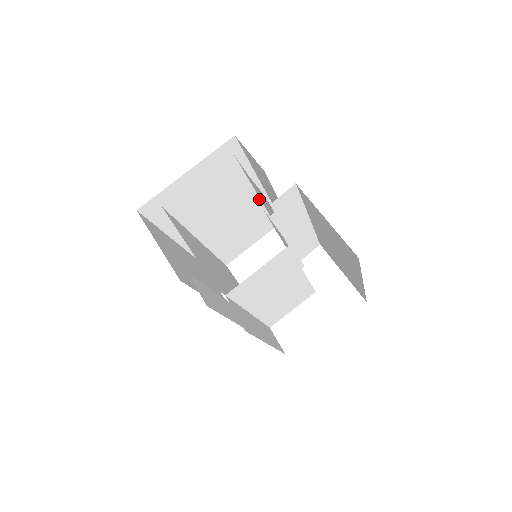
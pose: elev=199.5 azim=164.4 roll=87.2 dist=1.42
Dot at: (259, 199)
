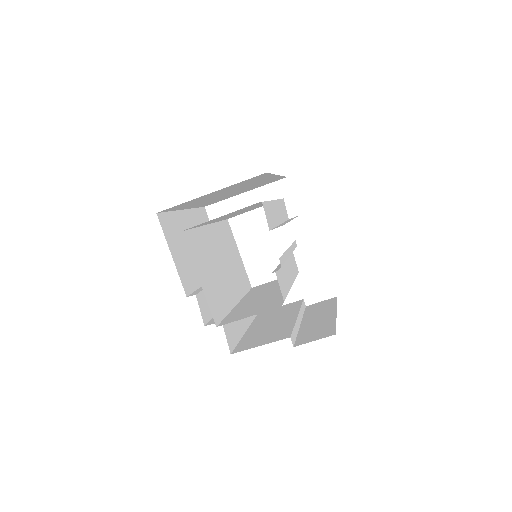
Dot at: (274, 200)
